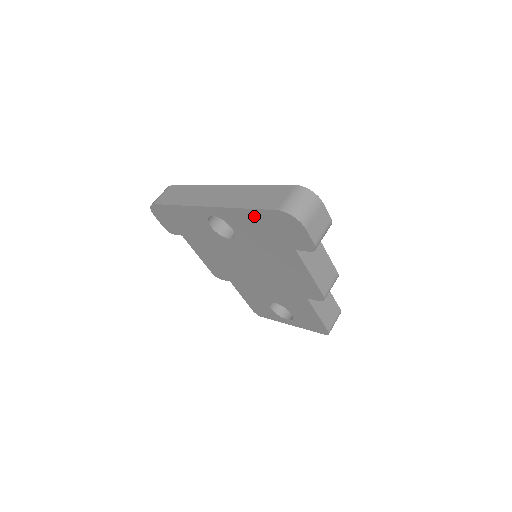
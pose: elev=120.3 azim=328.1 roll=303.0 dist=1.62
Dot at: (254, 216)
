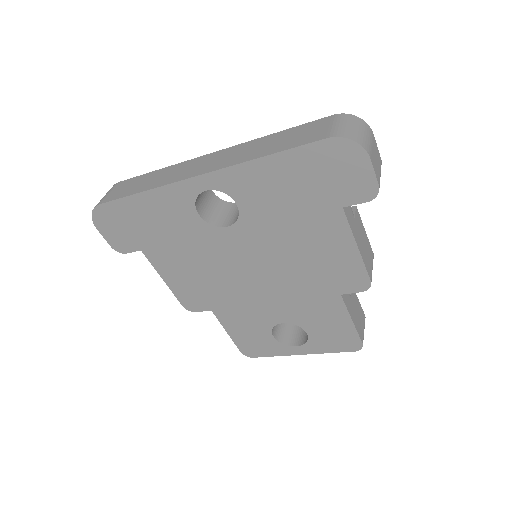
Dot at: (282, 165)
